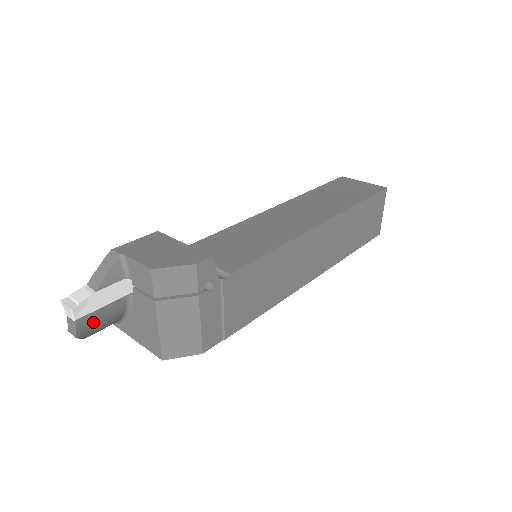
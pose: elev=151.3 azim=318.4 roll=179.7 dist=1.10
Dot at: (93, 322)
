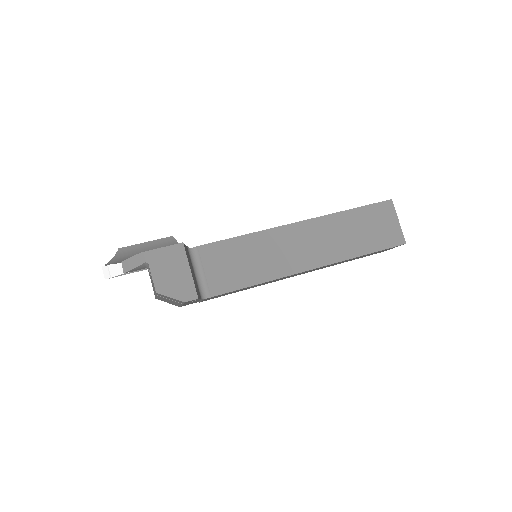
Dot at: occluded
